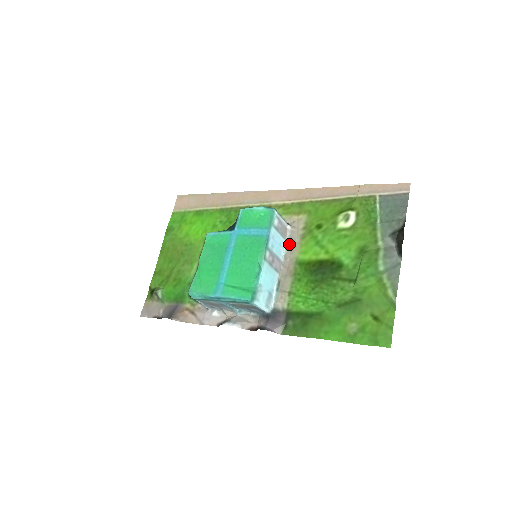
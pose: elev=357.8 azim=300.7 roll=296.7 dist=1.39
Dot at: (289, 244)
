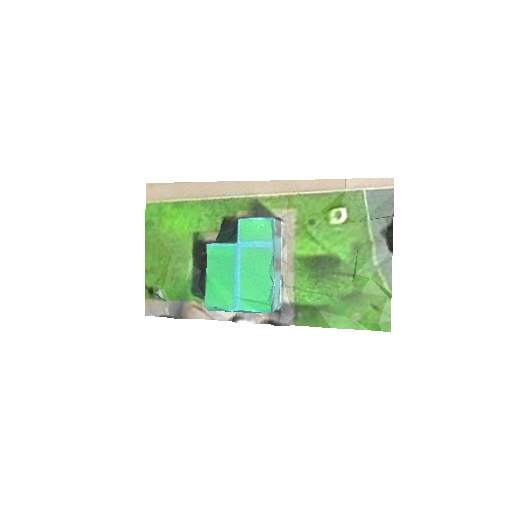
Dot at: (285, 240)
